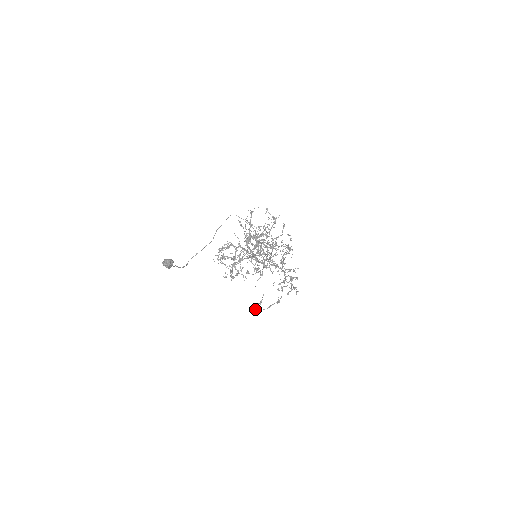
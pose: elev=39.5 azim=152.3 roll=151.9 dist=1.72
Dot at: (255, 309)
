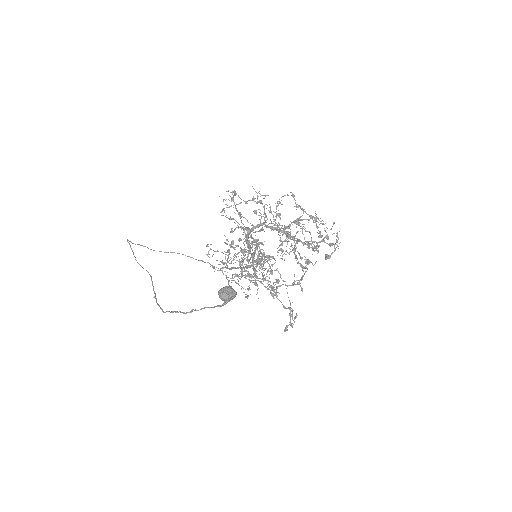
Dot at: (290, 325)
